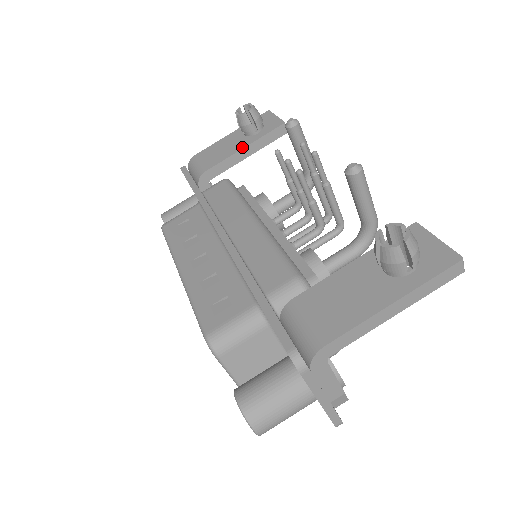
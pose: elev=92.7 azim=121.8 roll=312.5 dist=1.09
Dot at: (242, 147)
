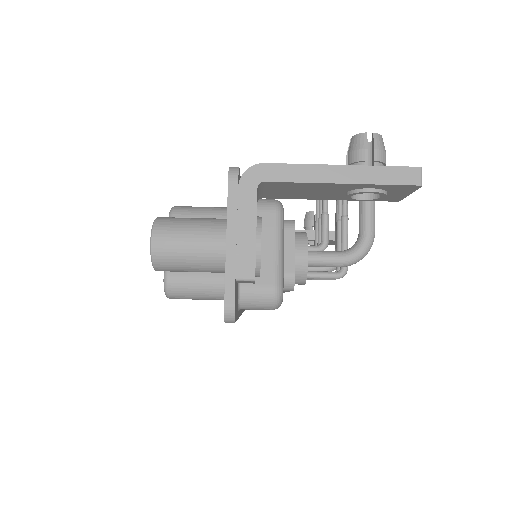
Dot at: (297, 230)
